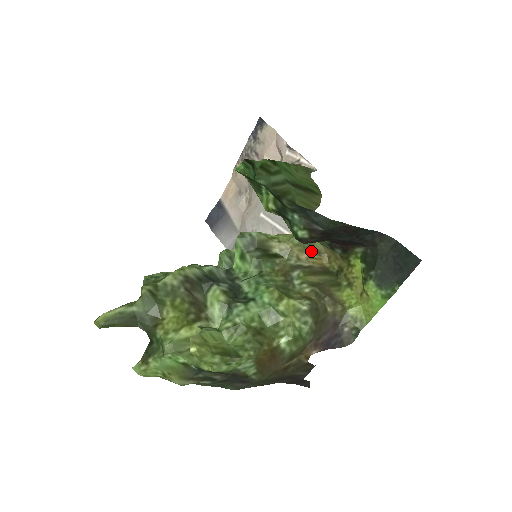
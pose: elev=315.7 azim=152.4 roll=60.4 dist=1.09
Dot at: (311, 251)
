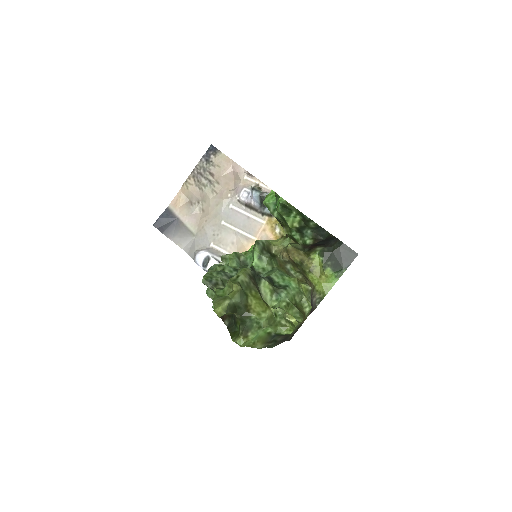
Dot at: (286, 250)
